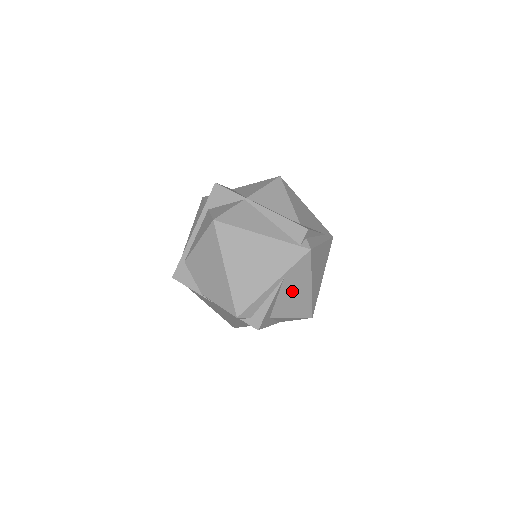
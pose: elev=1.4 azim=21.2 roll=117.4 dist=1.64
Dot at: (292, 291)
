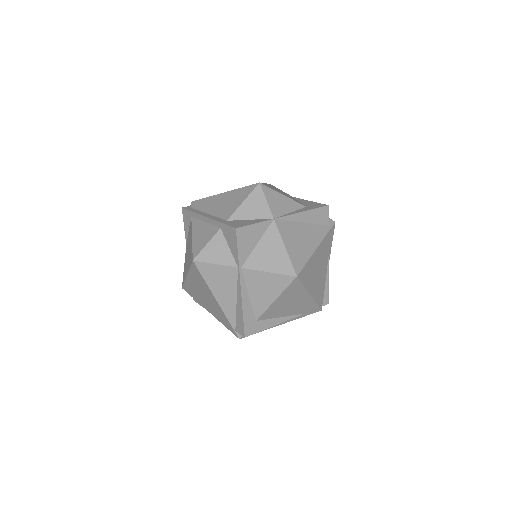
Dot at: occluded
